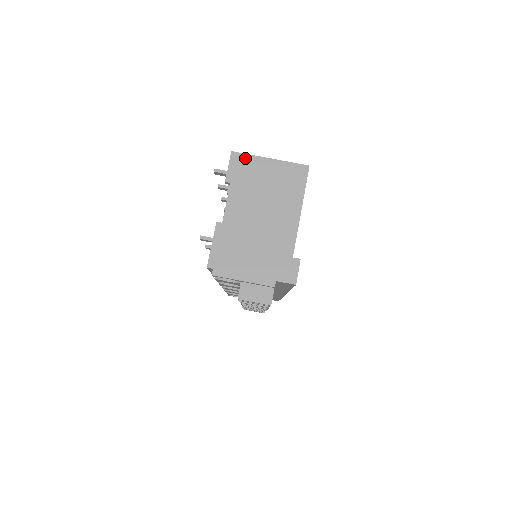
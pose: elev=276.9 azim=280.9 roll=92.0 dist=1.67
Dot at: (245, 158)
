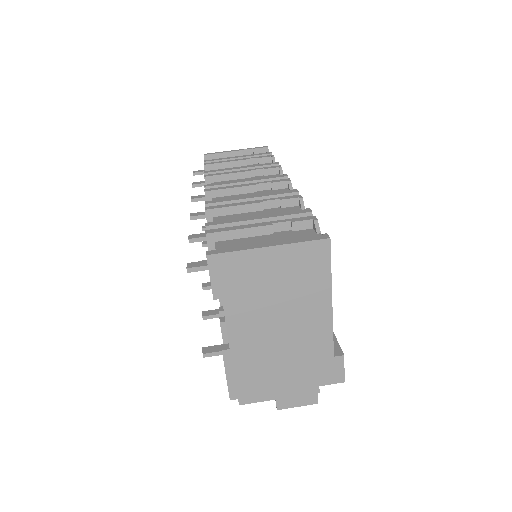
Dot at: (230, 259)
